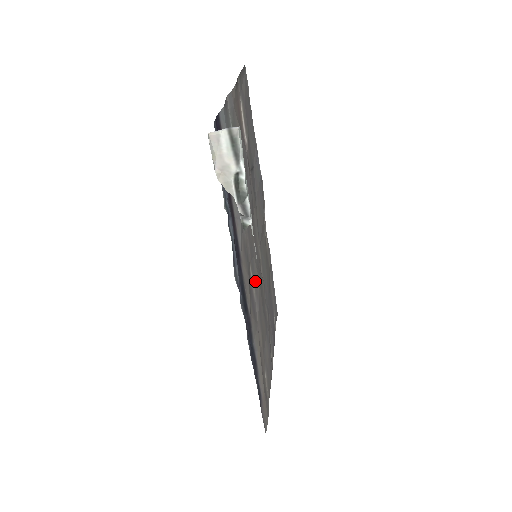
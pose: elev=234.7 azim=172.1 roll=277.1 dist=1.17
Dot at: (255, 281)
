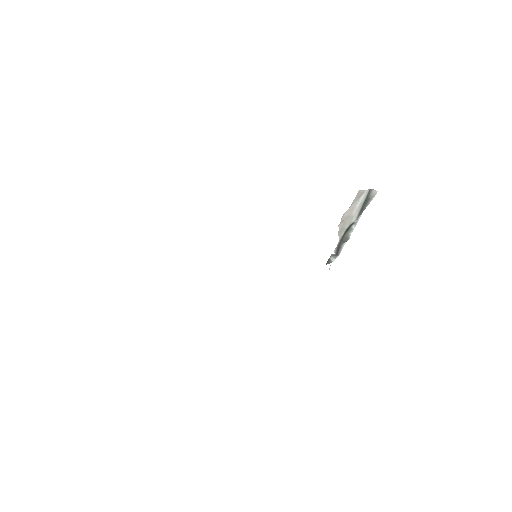
Dot at: occluded
